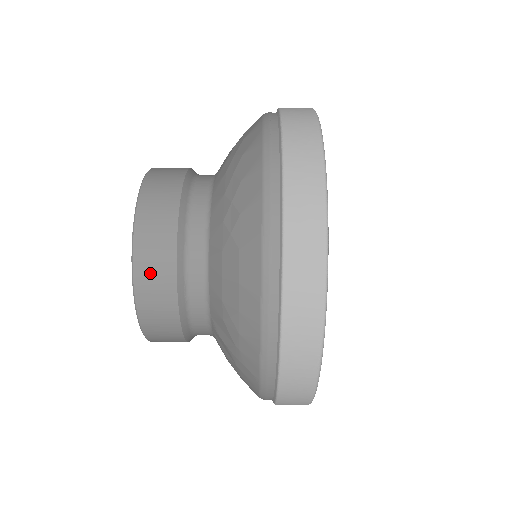
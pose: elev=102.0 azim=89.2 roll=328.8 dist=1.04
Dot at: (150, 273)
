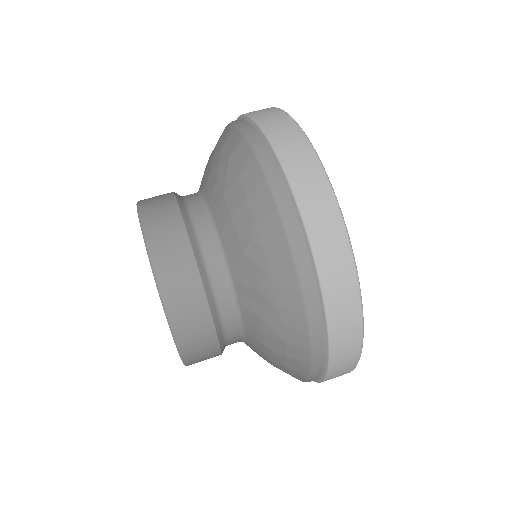
Dot at: (163, 243)
